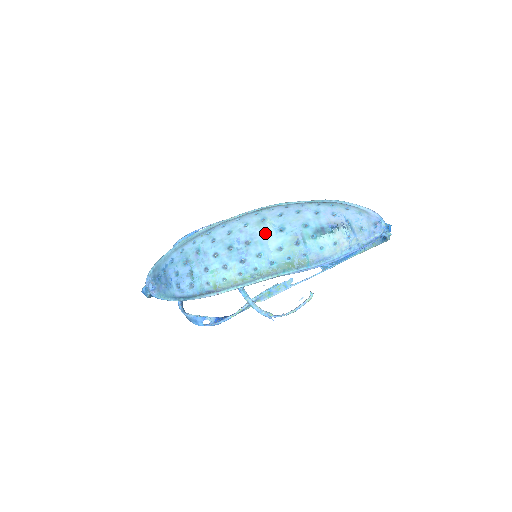
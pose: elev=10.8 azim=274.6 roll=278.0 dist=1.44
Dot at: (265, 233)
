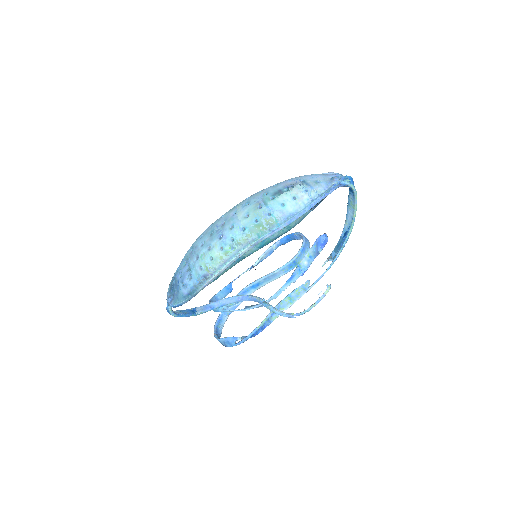
Dot at: (235, 212)
